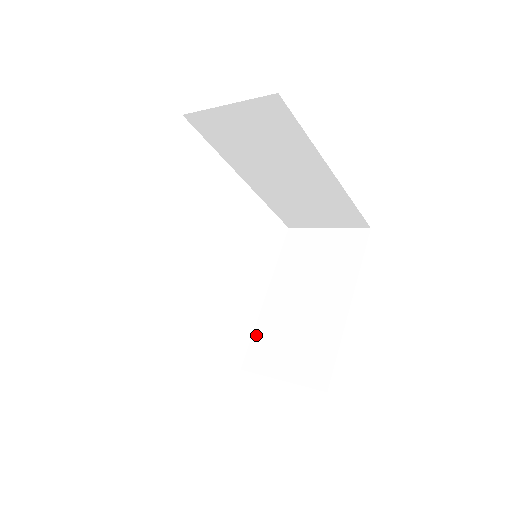
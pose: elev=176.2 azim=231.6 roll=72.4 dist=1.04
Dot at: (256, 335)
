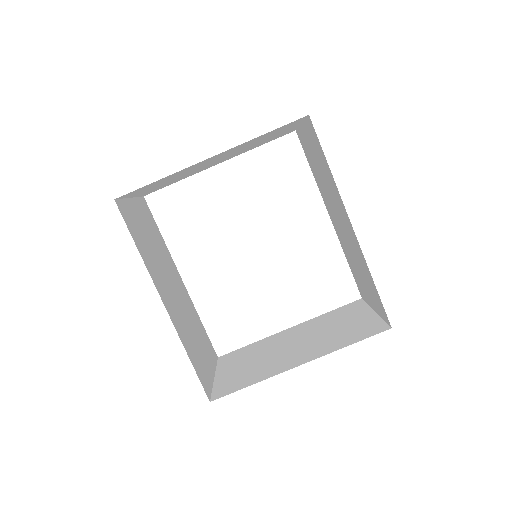
Dot at: (250, 345)
